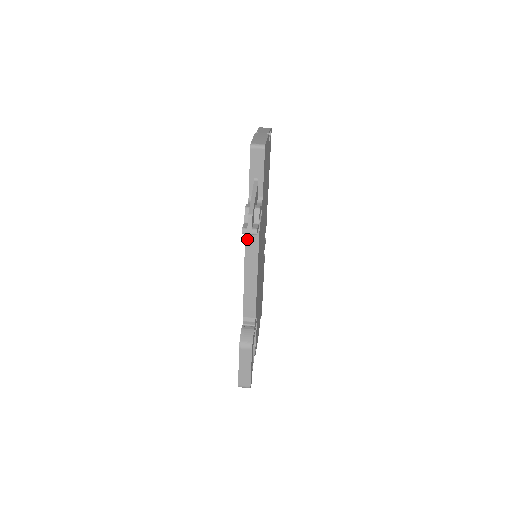
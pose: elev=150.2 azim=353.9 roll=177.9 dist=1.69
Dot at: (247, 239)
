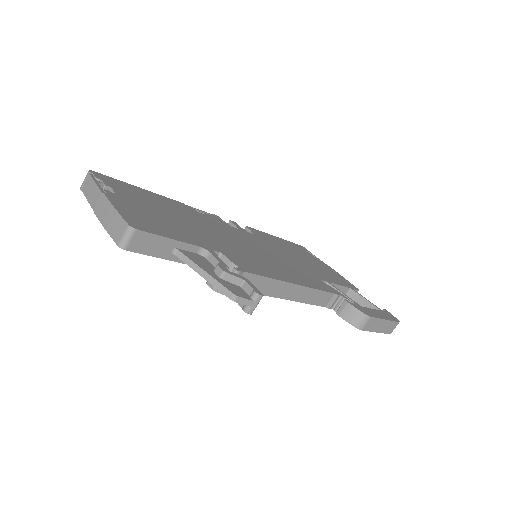
Dot at: occluded
